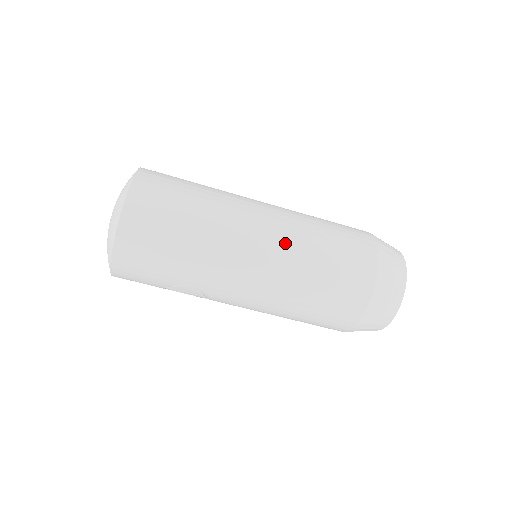
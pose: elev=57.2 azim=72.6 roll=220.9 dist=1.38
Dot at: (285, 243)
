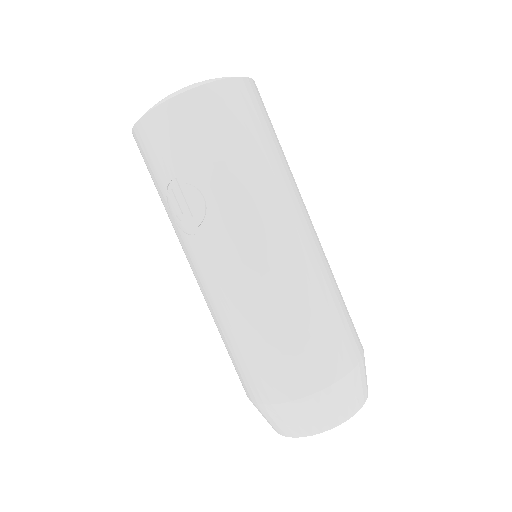
Dot at: (316, 255)
